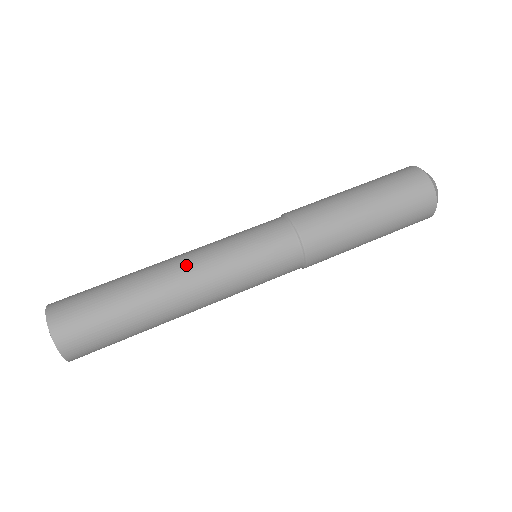
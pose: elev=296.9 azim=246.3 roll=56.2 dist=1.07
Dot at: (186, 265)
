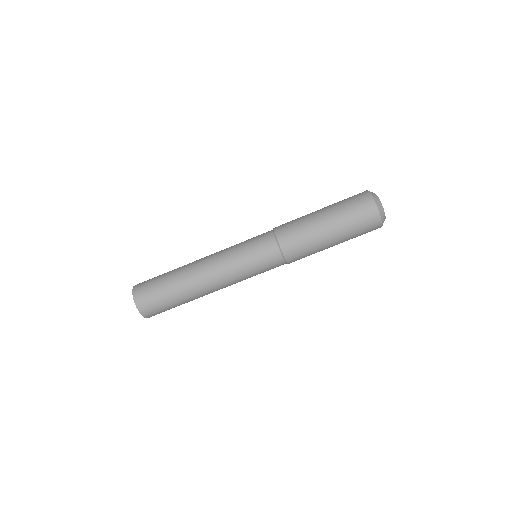
Dot at: (208, 260)
